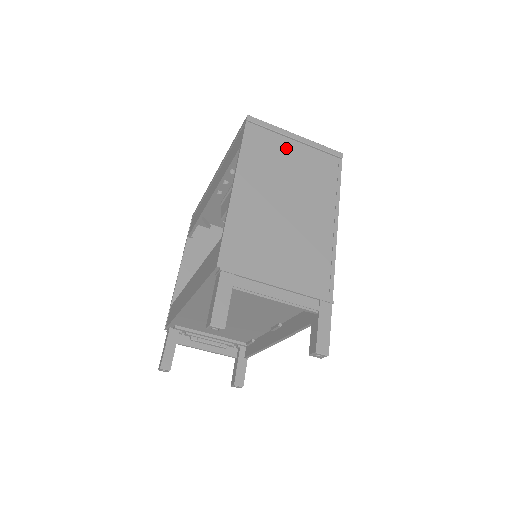
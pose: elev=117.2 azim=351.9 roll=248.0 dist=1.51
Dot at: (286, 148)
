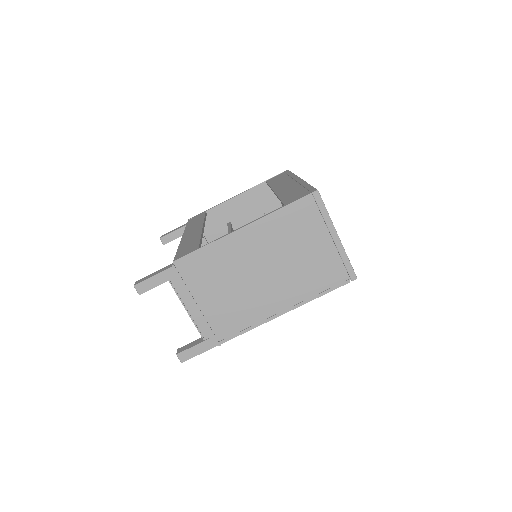
Dot at: (316, 237)
